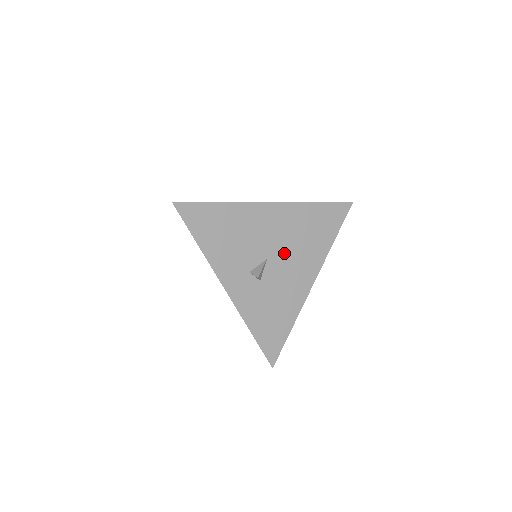
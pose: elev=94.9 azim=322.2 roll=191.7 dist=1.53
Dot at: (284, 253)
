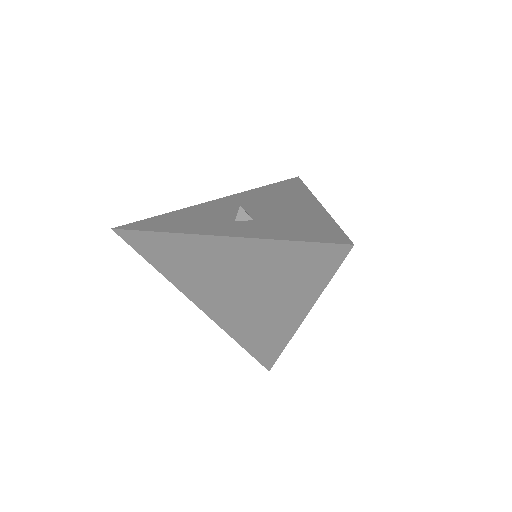
Dot at: (262, 206)
